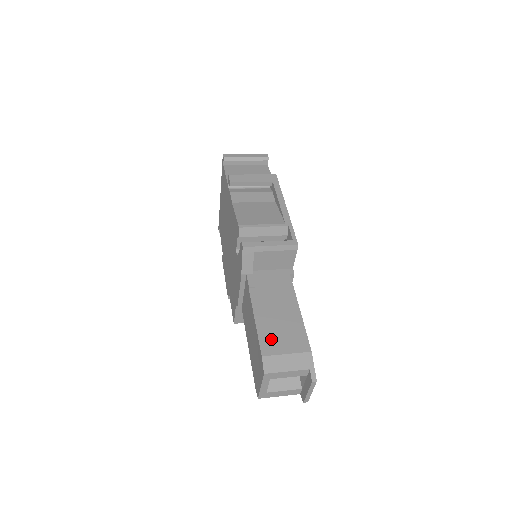
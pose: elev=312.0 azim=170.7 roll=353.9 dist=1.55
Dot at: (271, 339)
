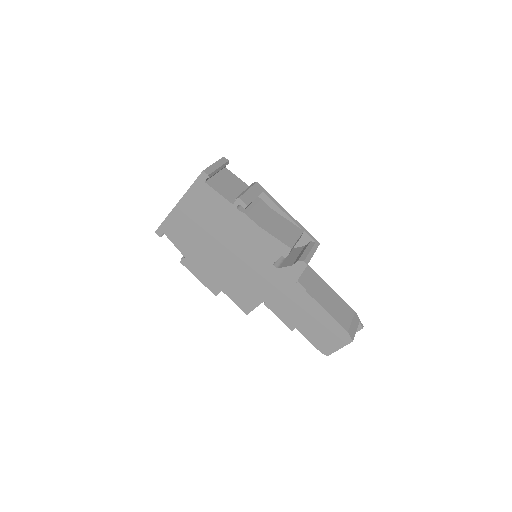
Dot at: (341, 318)
